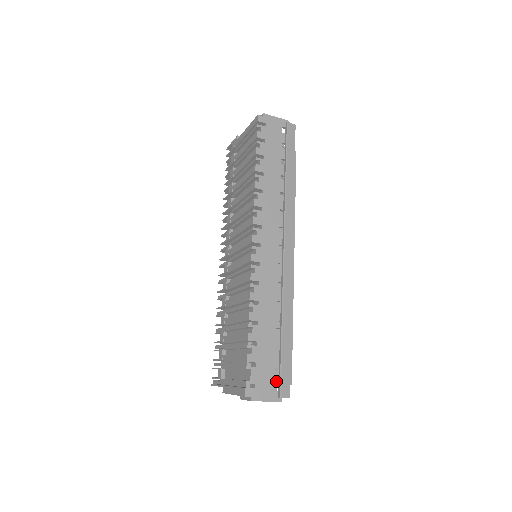
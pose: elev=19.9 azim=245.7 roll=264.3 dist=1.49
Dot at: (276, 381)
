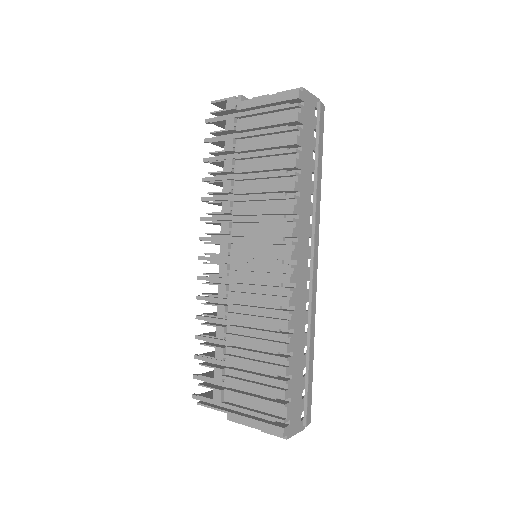
Dot at: (302, 410)
